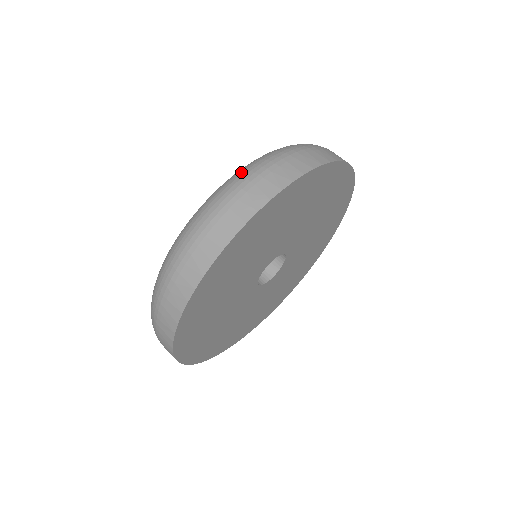
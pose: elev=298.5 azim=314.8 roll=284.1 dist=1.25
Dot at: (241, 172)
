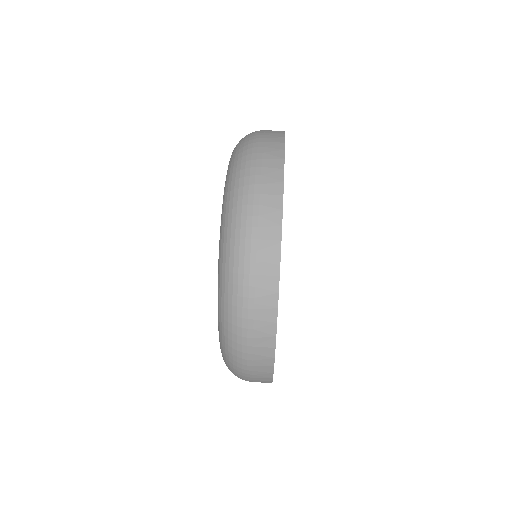
Dot at: (229, 309)
